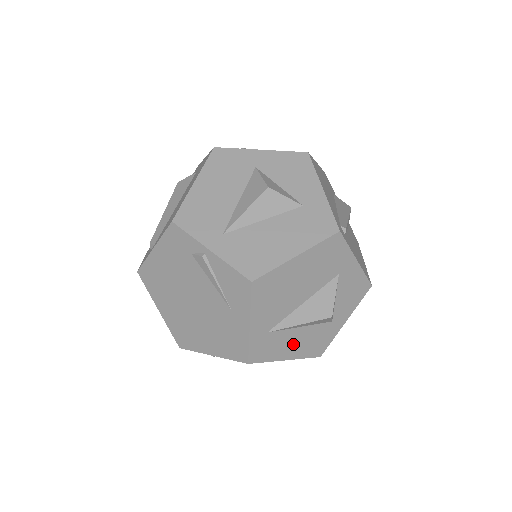
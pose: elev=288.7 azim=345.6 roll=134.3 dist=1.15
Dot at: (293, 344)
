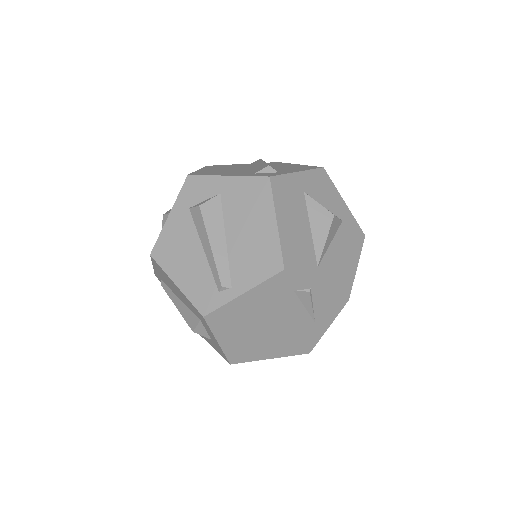
Dot at: occluded
